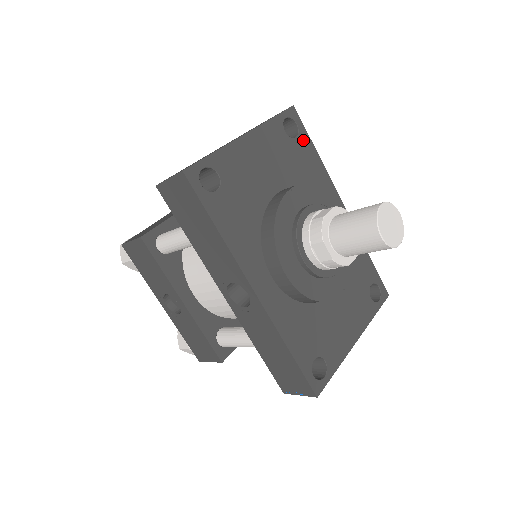
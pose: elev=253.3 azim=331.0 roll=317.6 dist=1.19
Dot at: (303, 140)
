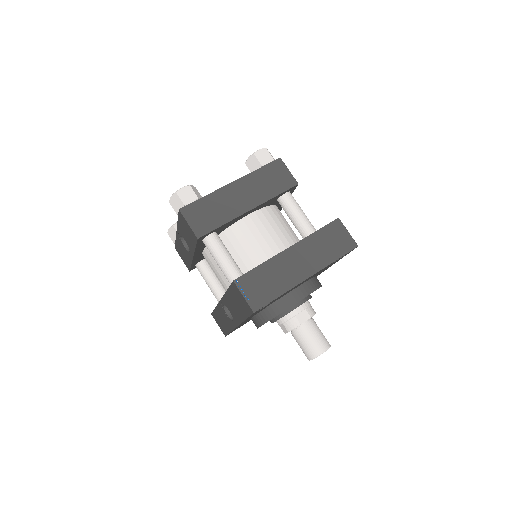
Dot at: occluded
